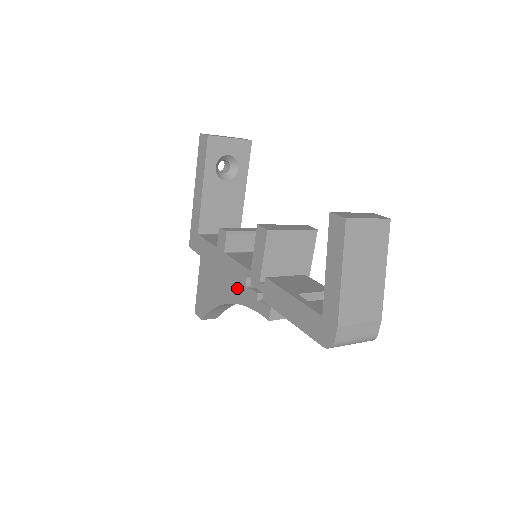
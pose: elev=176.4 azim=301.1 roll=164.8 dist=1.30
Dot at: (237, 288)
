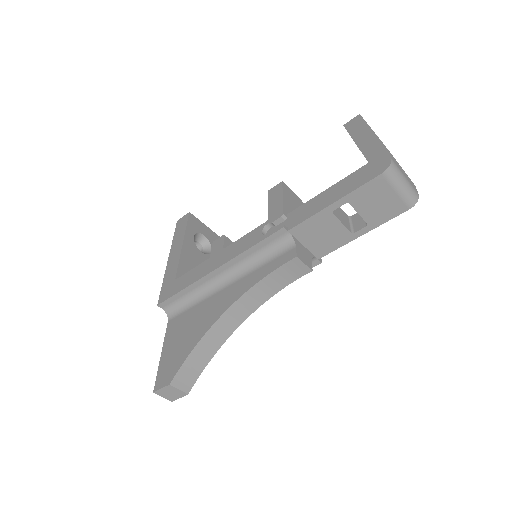
Dot at: (238, 284)
